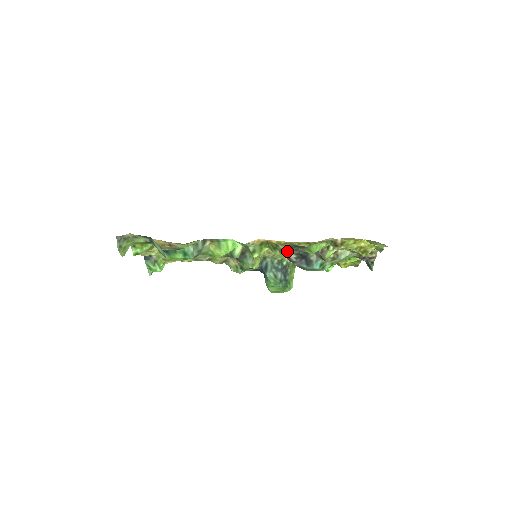
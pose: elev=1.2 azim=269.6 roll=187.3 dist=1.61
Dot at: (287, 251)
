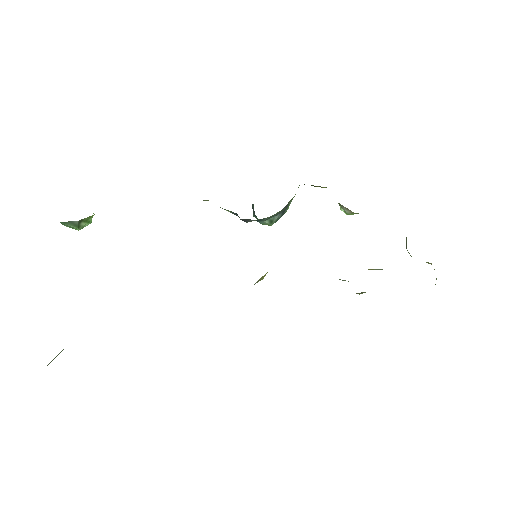
Dot at: occluded
